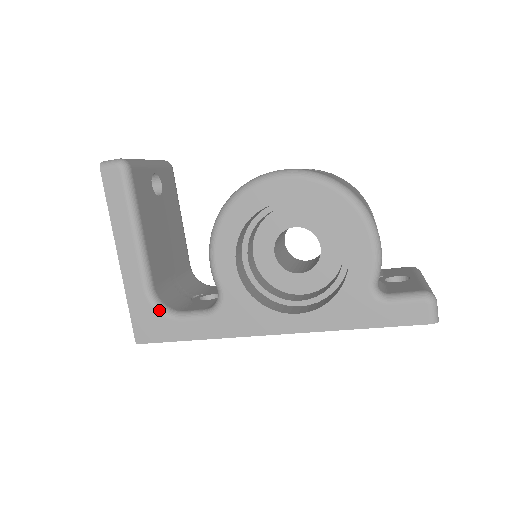
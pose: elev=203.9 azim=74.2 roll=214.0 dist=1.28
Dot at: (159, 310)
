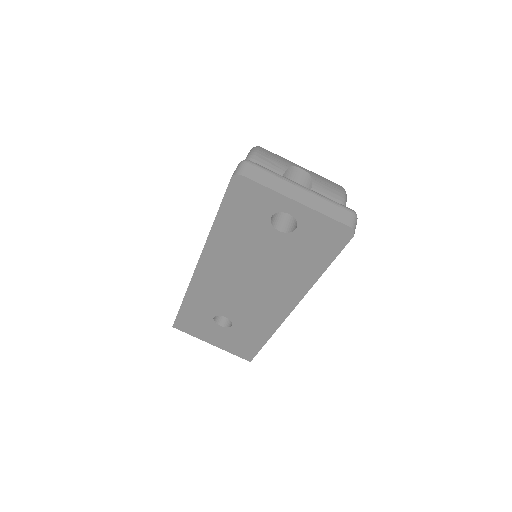
Dot at: occluded
